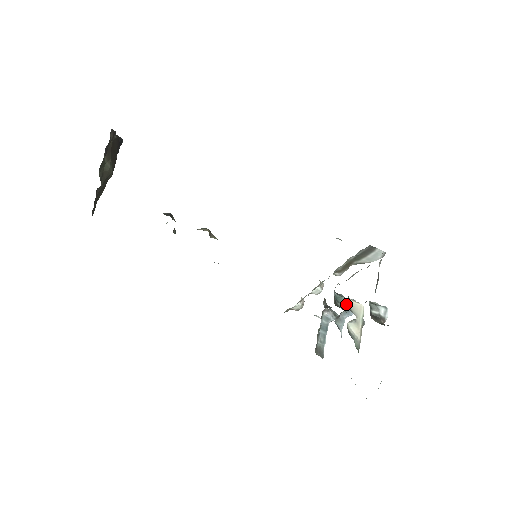
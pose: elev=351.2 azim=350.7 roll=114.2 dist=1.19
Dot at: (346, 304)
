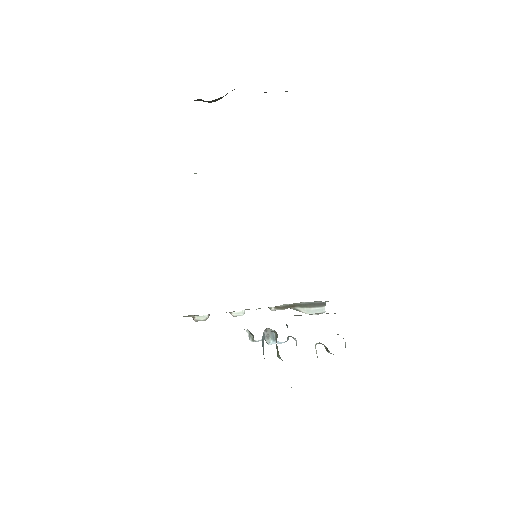
Dot at: occluded
